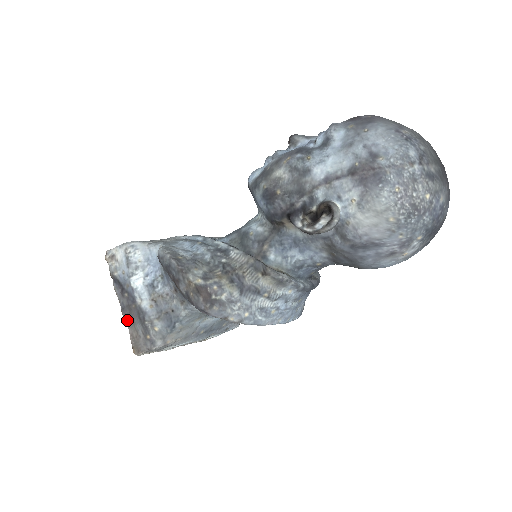
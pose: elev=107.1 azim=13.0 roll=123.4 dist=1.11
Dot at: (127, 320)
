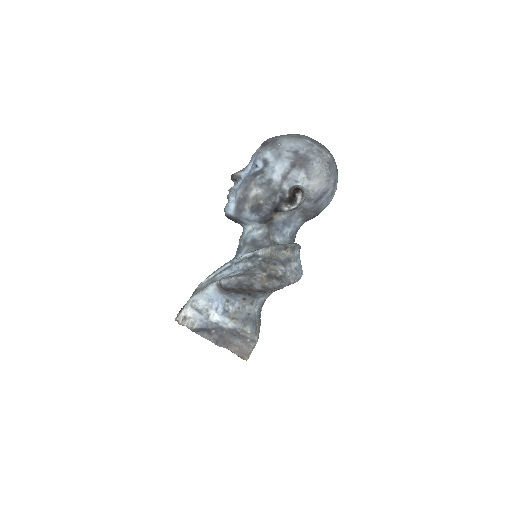
Dot at: (225, 346)
